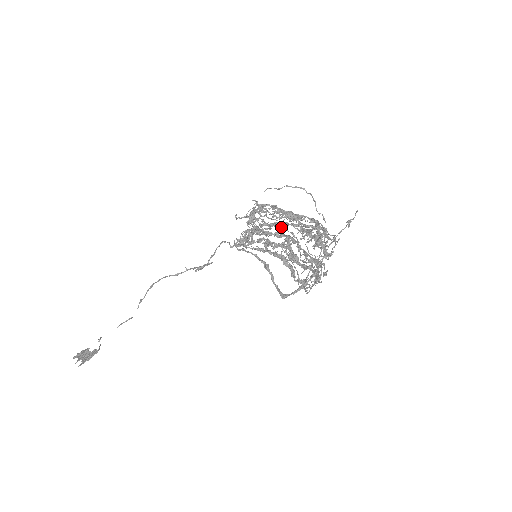
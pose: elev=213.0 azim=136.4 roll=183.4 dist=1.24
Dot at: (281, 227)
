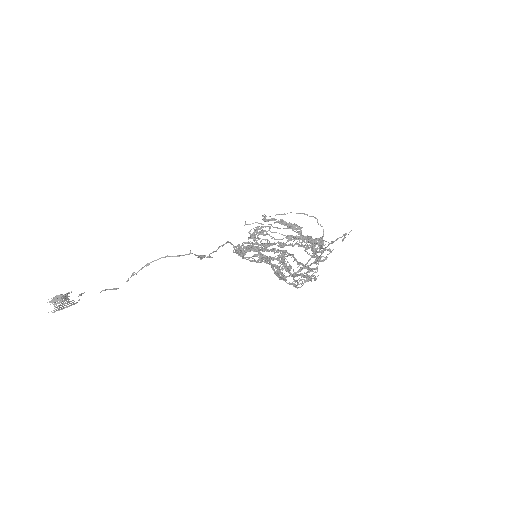
Dot at: (288, 228)
